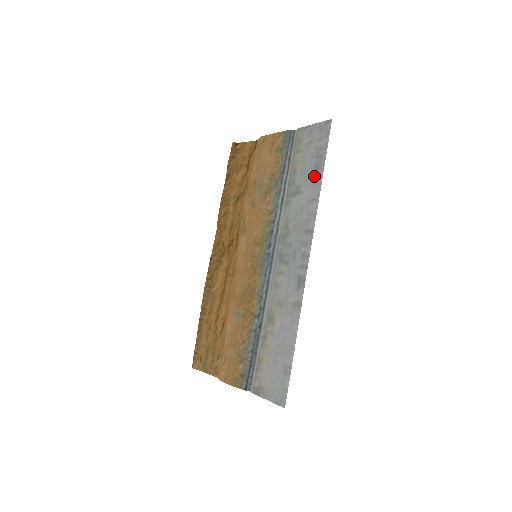
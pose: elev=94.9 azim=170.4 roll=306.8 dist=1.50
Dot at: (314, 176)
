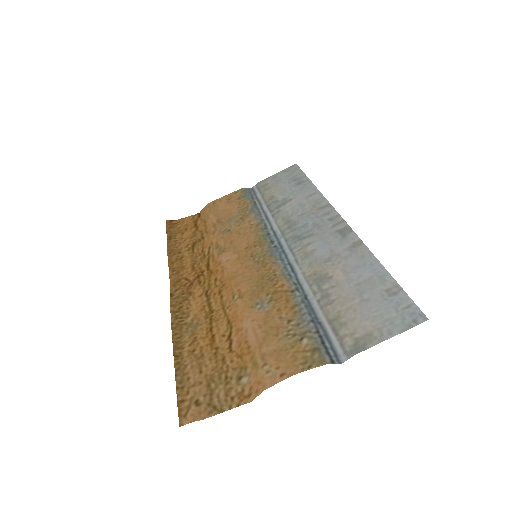
Dot at: (301, 187)
